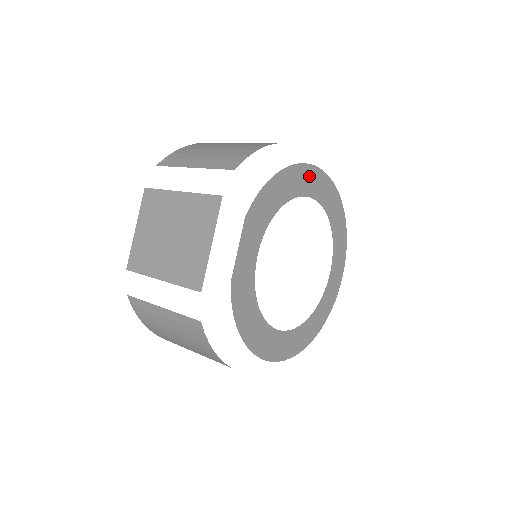
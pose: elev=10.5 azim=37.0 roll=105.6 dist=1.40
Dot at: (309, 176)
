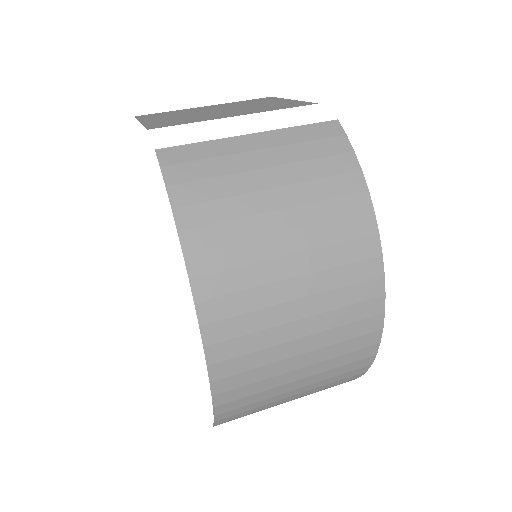
Dot at: occluded
